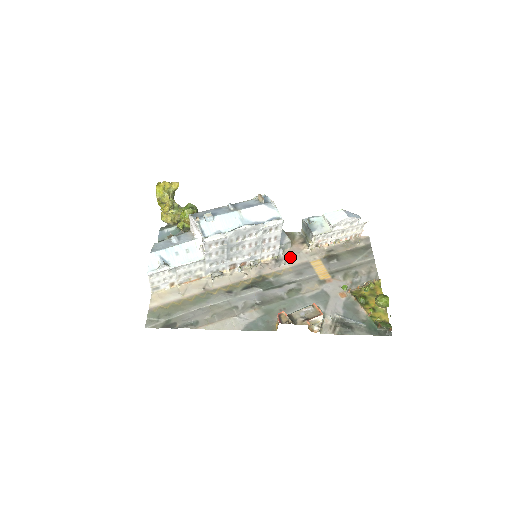
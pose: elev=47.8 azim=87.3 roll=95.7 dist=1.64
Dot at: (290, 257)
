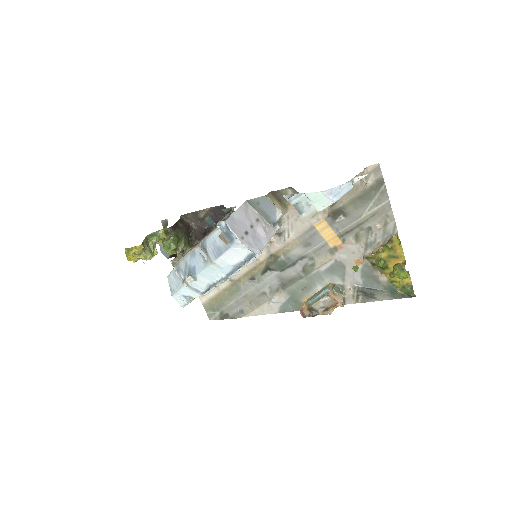
Dot at: (291, 226)
